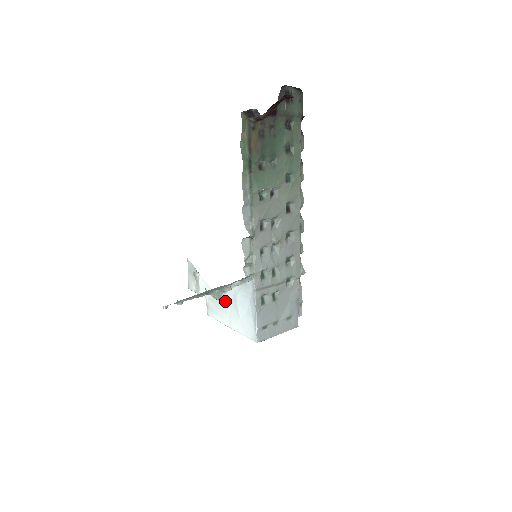
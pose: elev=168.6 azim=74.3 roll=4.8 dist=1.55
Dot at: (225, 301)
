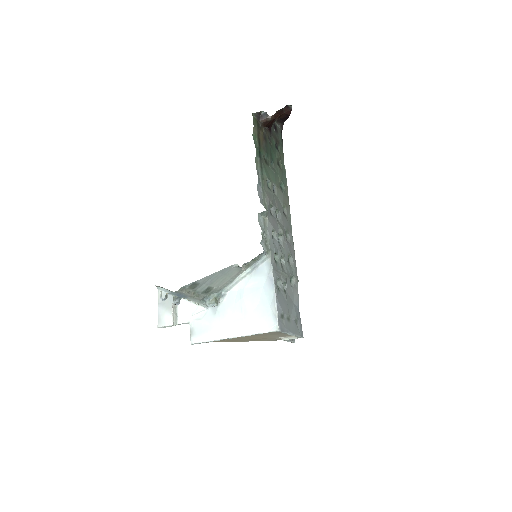
Dot at: (223, 308)
